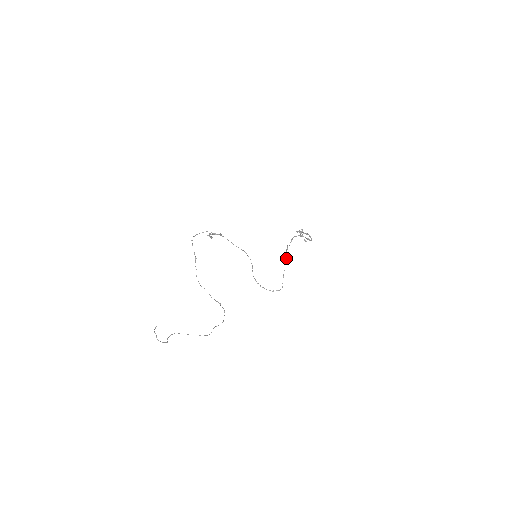
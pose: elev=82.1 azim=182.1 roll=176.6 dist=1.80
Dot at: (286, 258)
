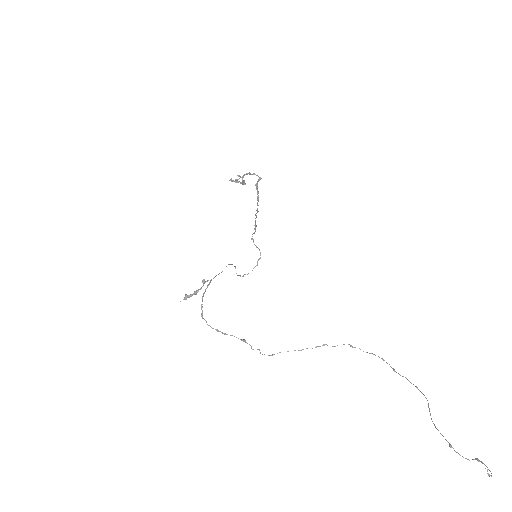
Dot at: (255, 222)
